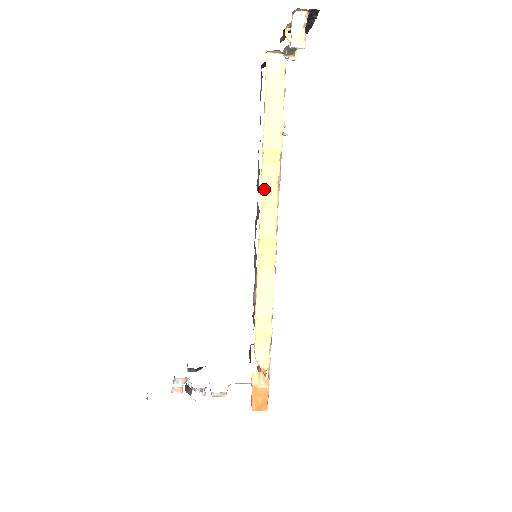
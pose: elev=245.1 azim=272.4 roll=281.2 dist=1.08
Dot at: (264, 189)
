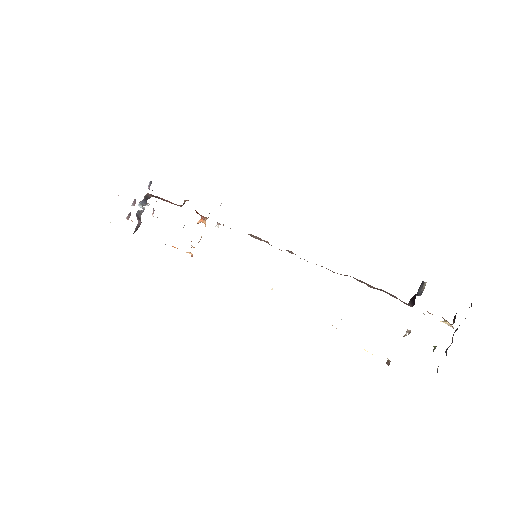
Dot at: occluded
